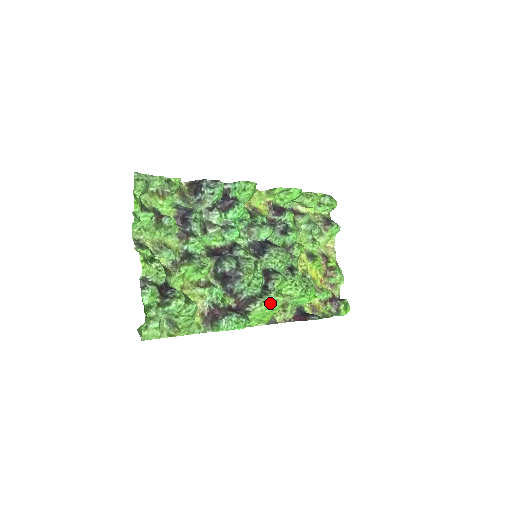
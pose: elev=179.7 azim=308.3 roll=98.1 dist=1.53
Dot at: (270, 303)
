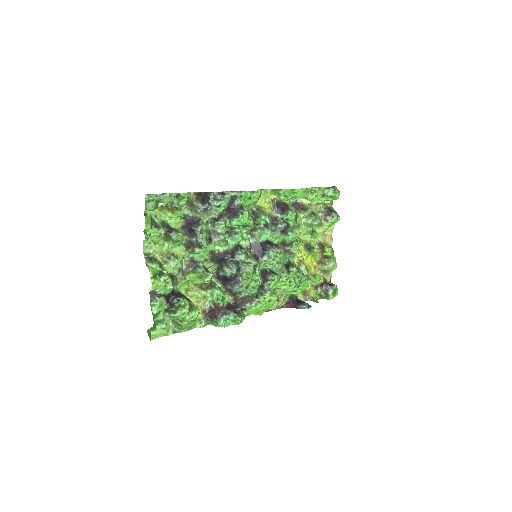
Dot at: (264, 303)
